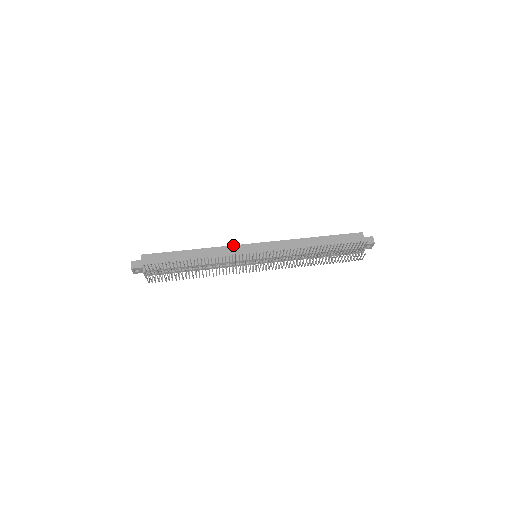
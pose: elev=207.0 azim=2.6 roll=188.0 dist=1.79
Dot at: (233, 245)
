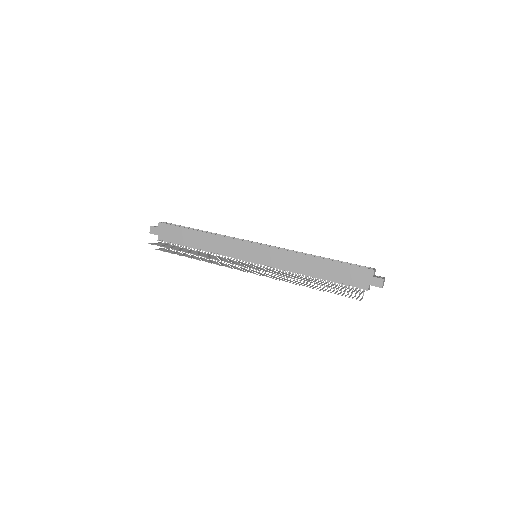
Dot at: (236, 239)
